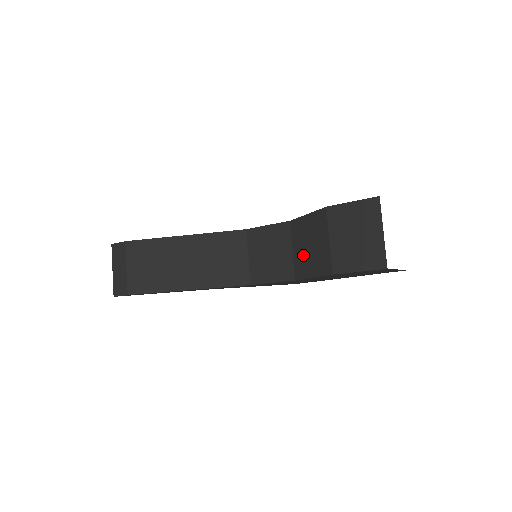
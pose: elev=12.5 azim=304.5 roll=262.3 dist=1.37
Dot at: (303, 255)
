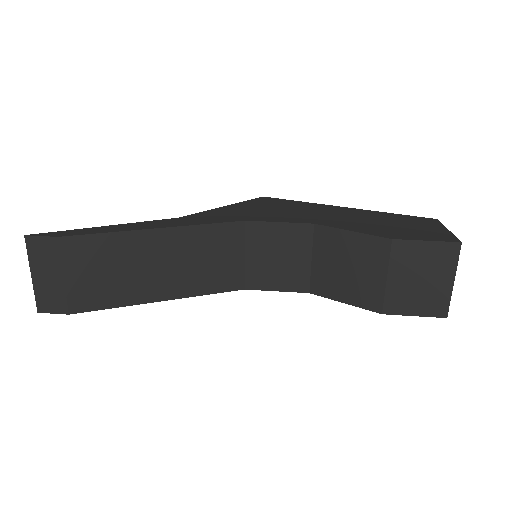
Dot at: (332, 273)
